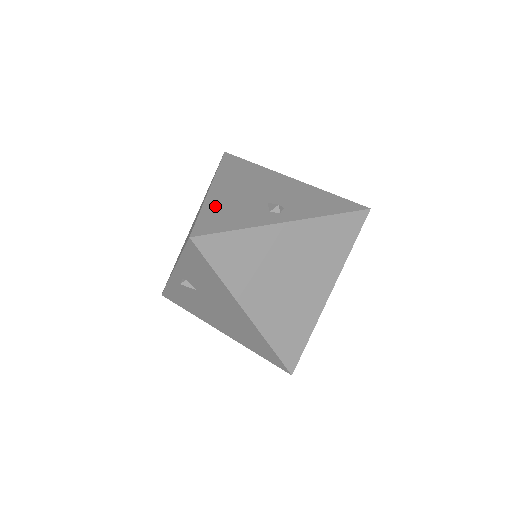
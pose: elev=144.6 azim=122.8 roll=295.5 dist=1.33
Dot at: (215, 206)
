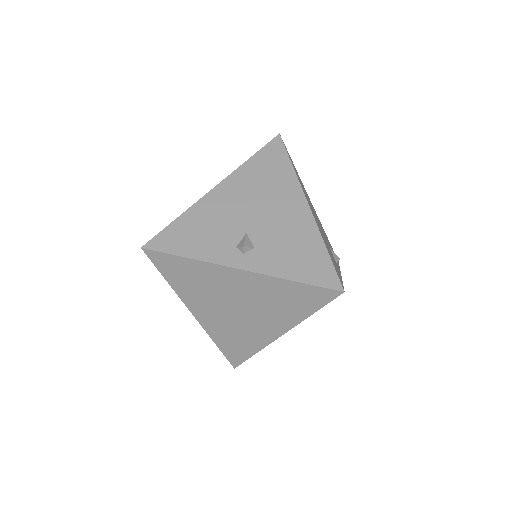
Dot at: (195, 216)
